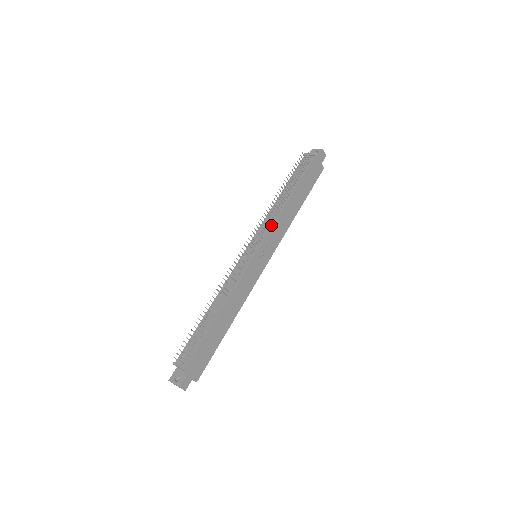
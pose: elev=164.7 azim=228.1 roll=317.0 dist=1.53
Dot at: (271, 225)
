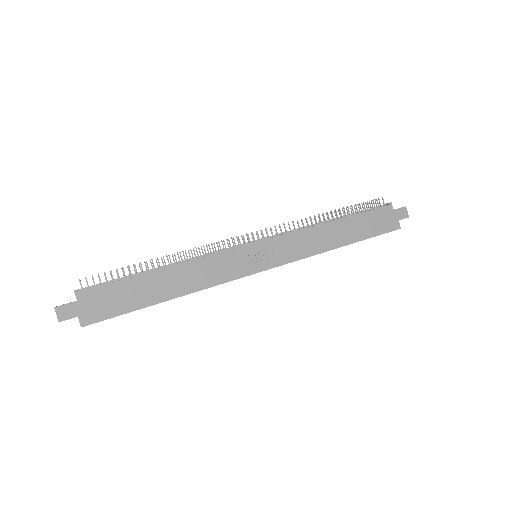
Dot at: (292, 232)
